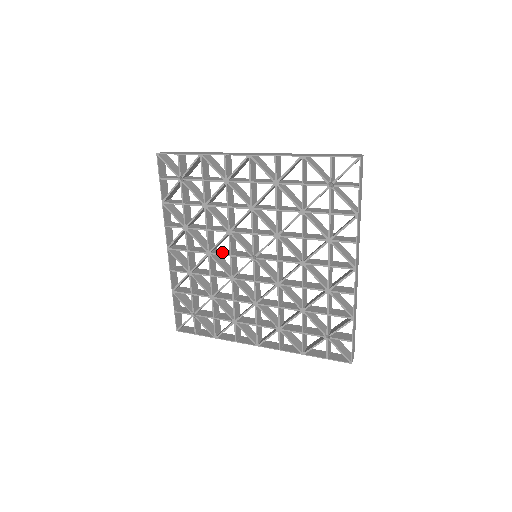
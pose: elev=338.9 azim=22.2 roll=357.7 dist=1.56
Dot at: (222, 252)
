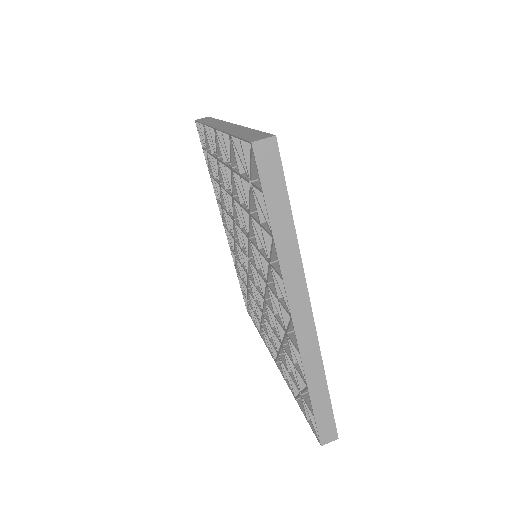
Dot at: occluded
